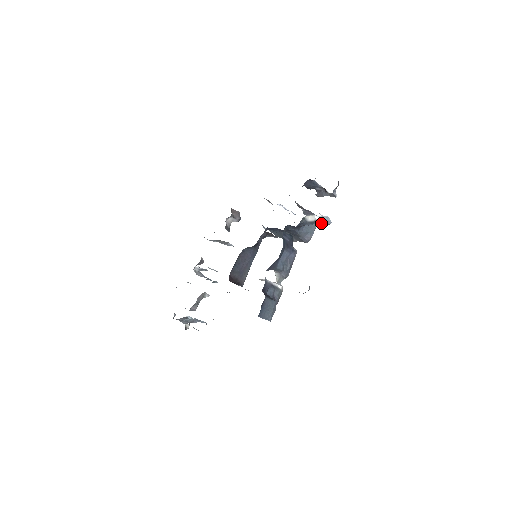
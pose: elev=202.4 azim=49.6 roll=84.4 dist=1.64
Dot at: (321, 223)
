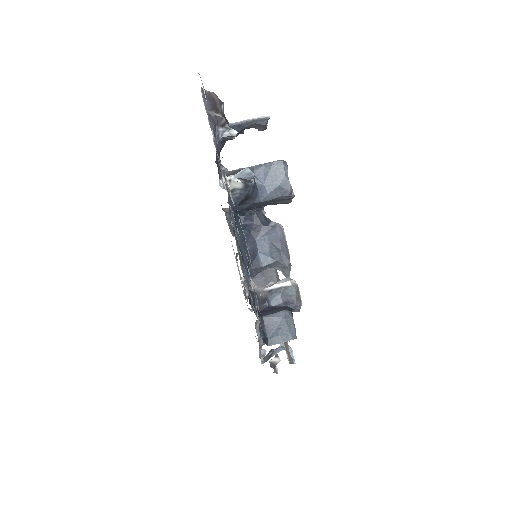
Dot at: occluded
